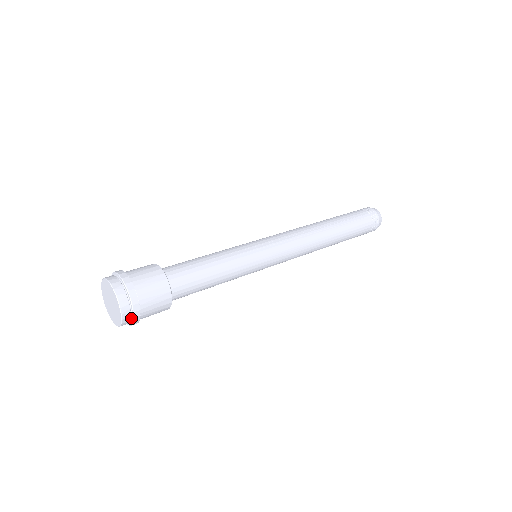
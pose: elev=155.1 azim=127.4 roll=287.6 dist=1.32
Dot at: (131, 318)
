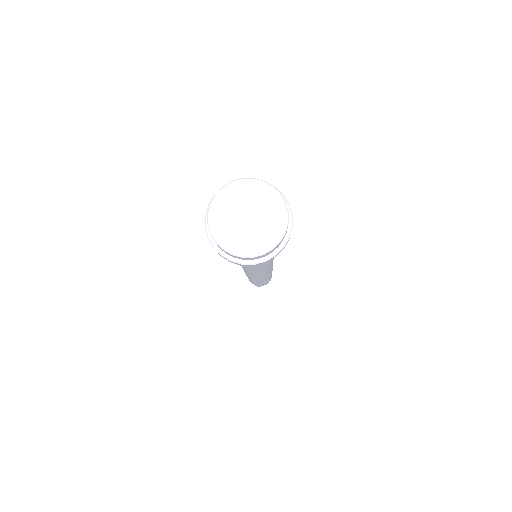
Dot at: occluded
